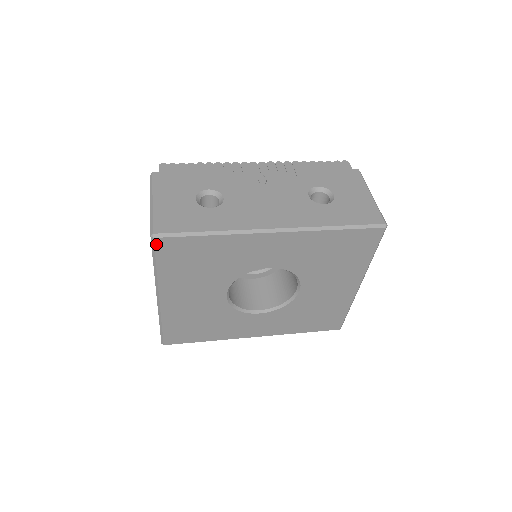
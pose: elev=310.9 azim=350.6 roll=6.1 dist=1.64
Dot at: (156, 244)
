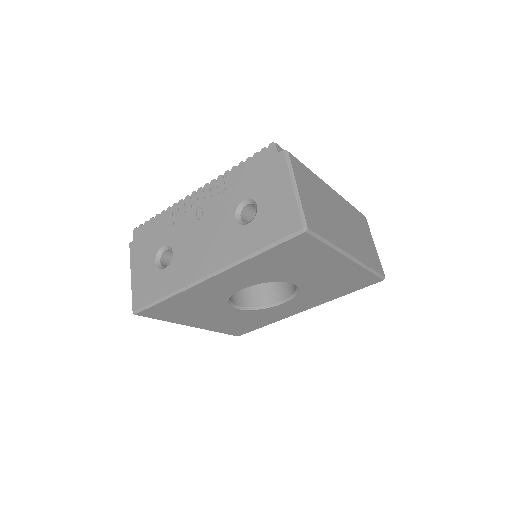
Dot at: (142, 315)
